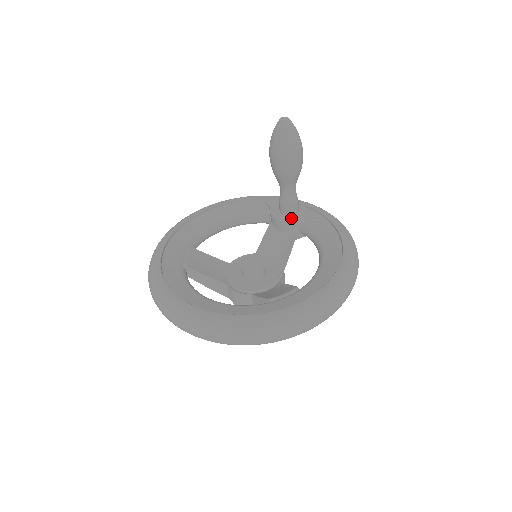
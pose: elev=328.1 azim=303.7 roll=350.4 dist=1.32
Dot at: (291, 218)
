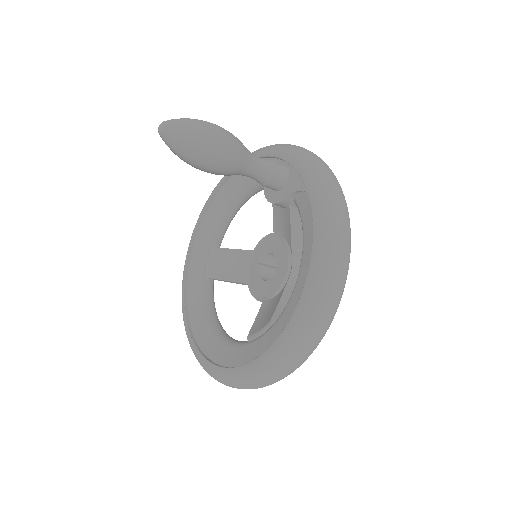
Dot at: (279, 196)
